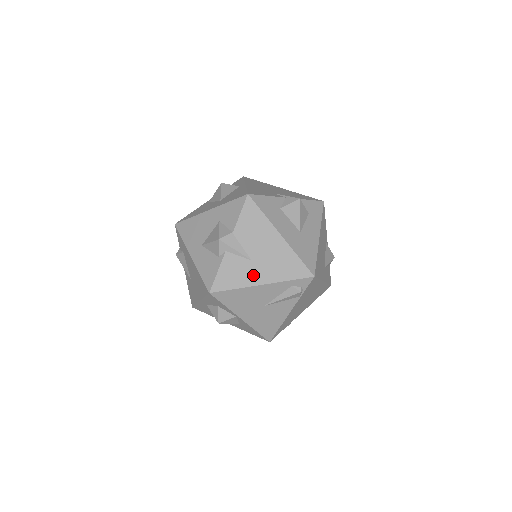
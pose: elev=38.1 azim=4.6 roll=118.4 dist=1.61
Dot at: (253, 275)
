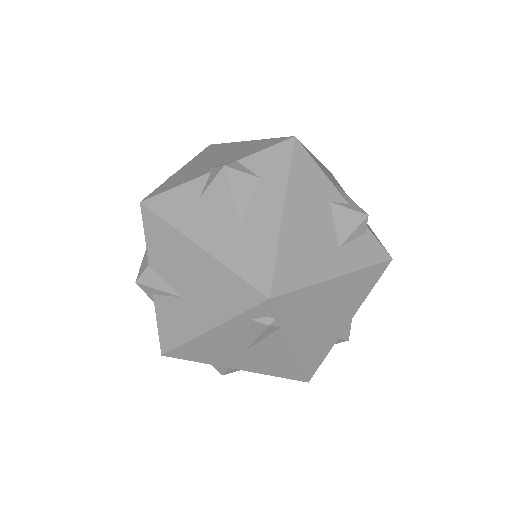
Dot at: (194, 319)
